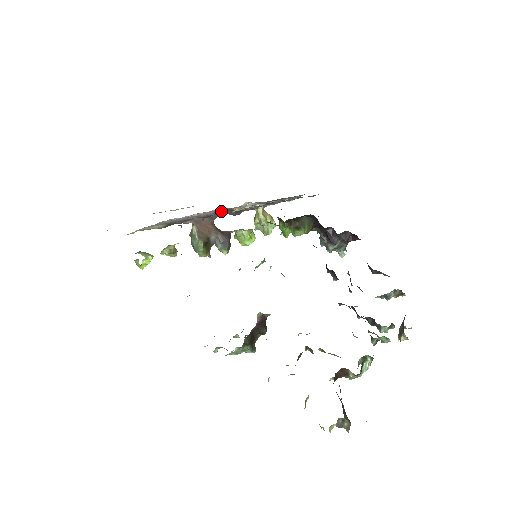
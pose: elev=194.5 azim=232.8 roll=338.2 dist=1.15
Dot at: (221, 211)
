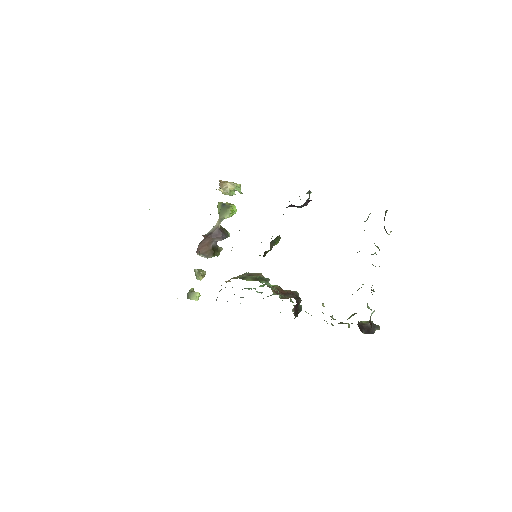
Dot at: occluded
